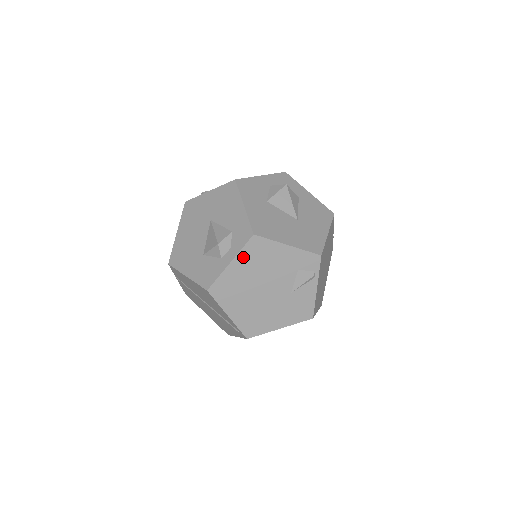
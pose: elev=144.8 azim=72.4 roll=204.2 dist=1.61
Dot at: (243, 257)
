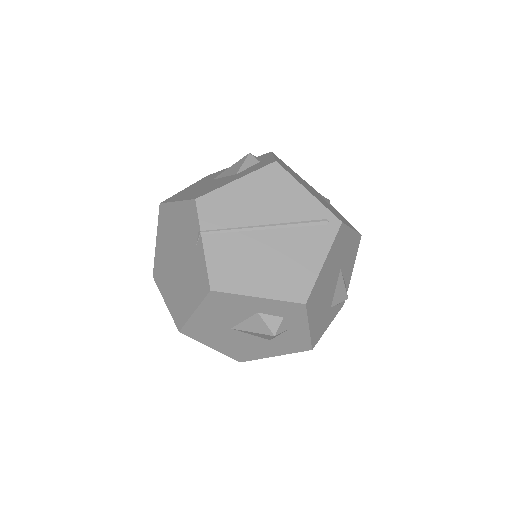
Dot at: (278, 159)
